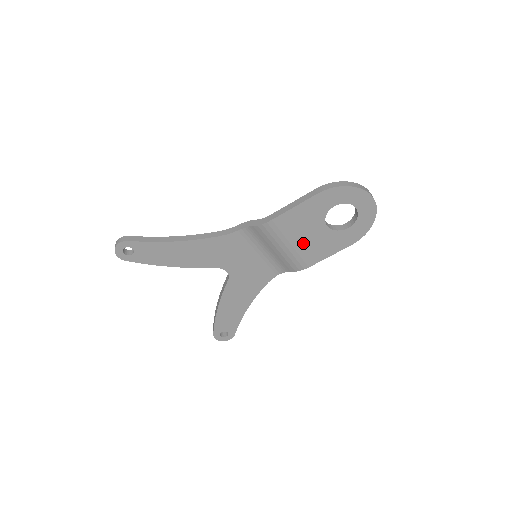
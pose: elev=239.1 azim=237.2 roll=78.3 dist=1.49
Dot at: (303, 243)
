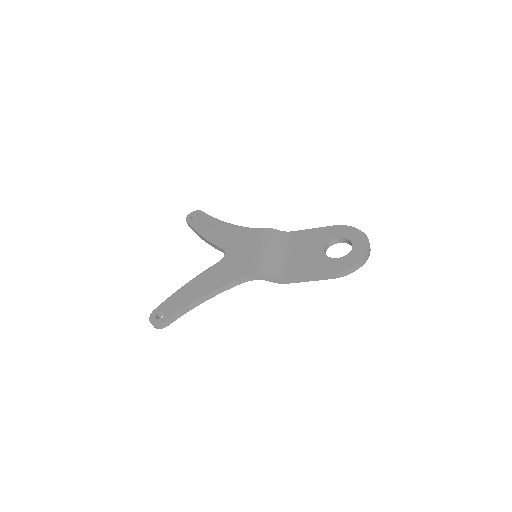
Dot at: occluded
